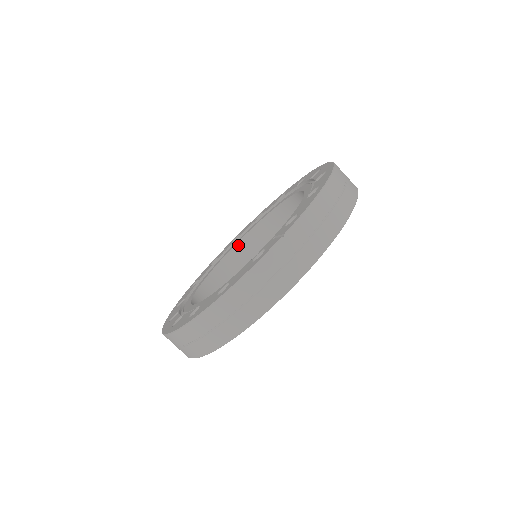
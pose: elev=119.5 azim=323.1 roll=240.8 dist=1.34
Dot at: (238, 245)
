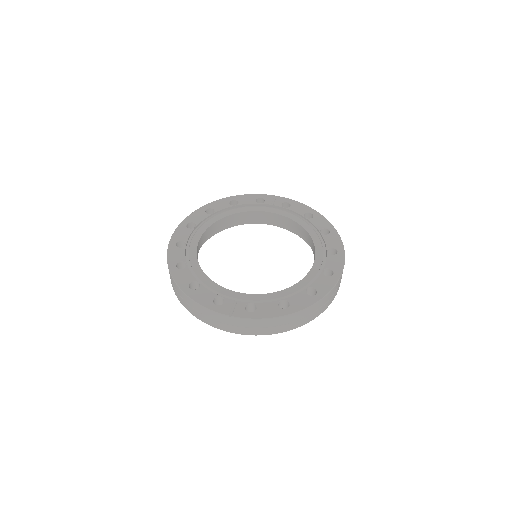
Dot at: (277, 215)
